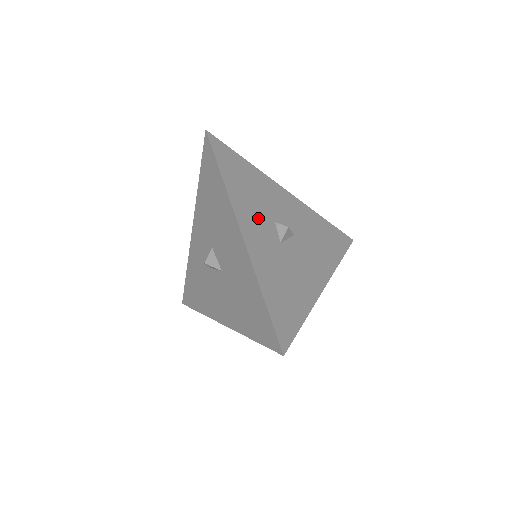
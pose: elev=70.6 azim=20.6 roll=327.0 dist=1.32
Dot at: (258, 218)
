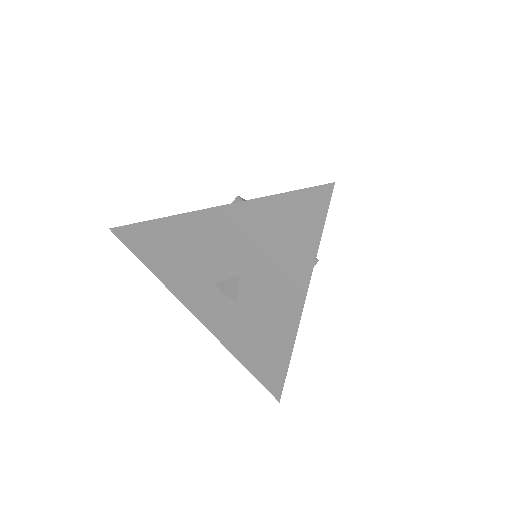
Dot at: occluded
